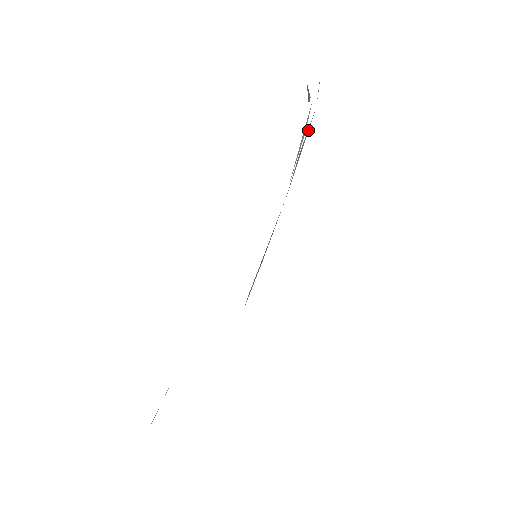
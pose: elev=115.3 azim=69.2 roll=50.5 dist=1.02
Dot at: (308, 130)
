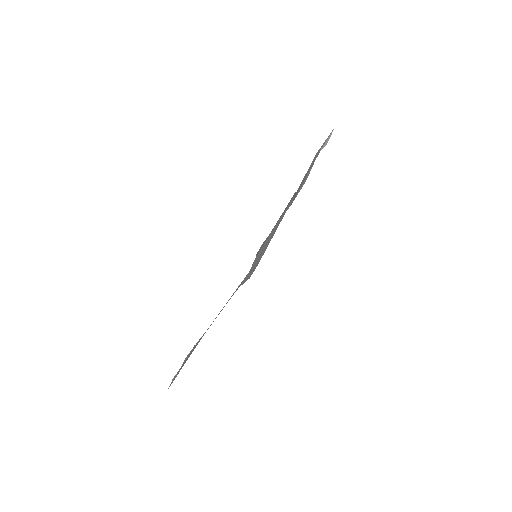
Dot at: occluded
